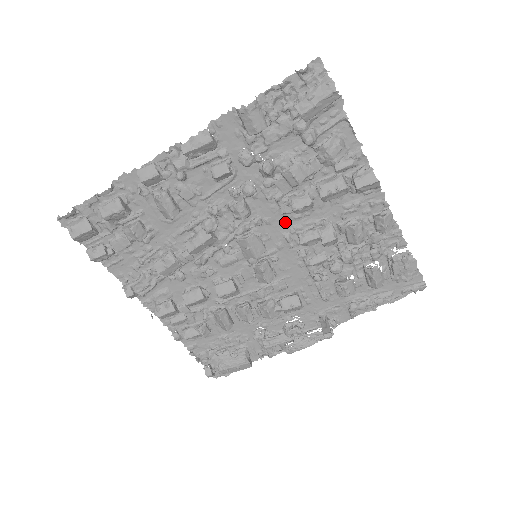
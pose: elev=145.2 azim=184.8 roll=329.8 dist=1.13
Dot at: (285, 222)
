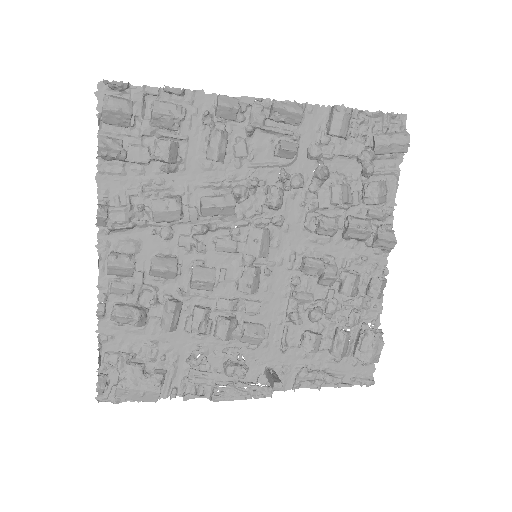
Dot at: (299, 238)
